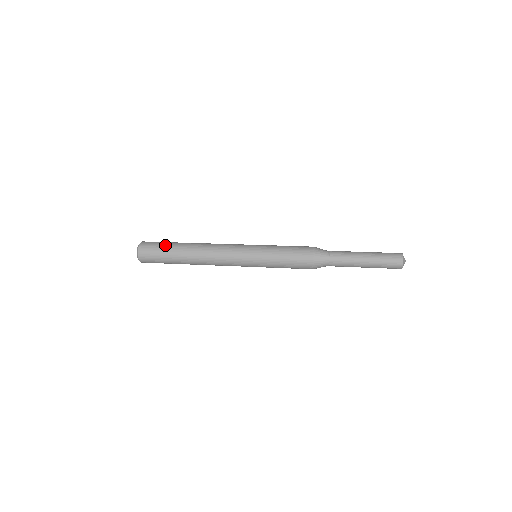
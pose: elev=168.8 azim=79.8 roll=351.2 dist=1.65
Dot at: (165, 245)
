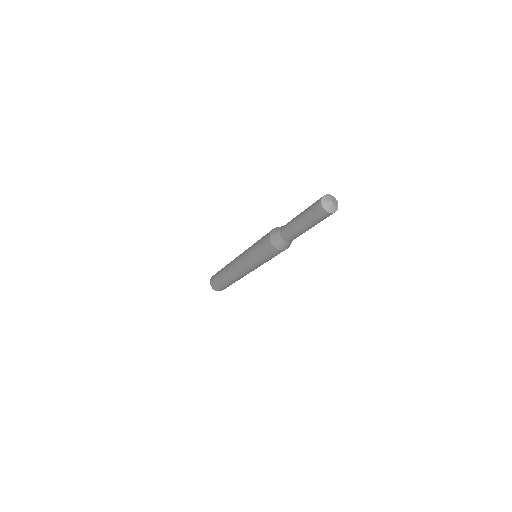
Dot at: occluded
